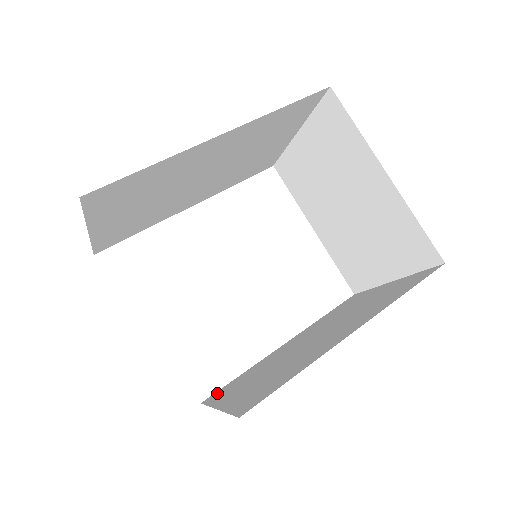
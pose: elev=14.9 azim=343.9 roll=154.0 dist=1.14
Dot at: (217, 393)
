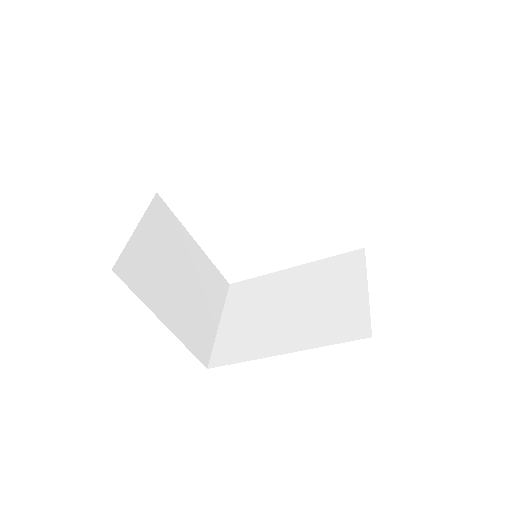
Dot at: (238, 287)
